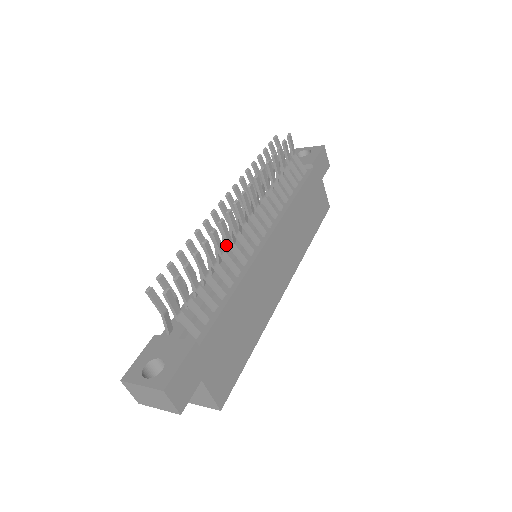
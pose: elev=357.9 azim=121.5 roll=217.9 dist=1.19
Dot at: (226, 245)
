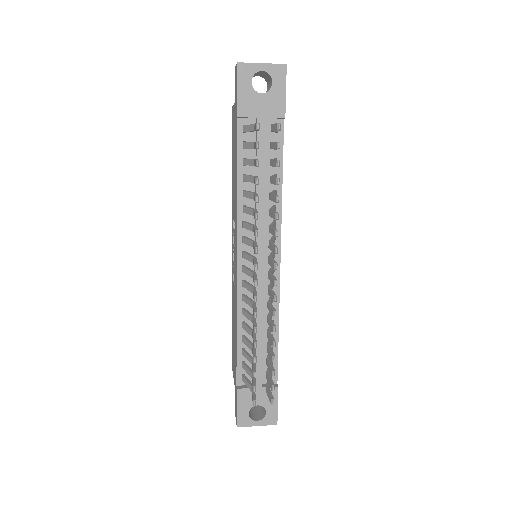
Dot at: (249, 287)
